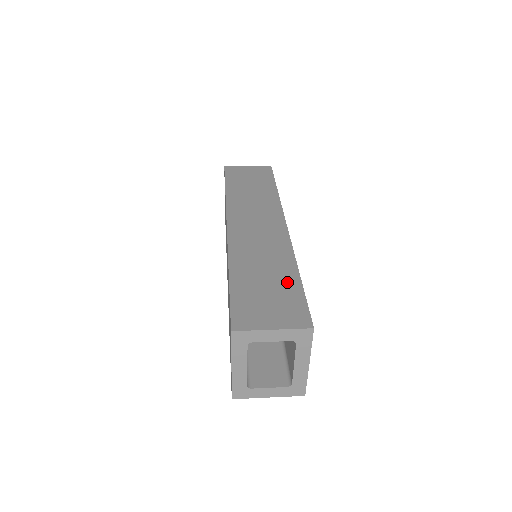
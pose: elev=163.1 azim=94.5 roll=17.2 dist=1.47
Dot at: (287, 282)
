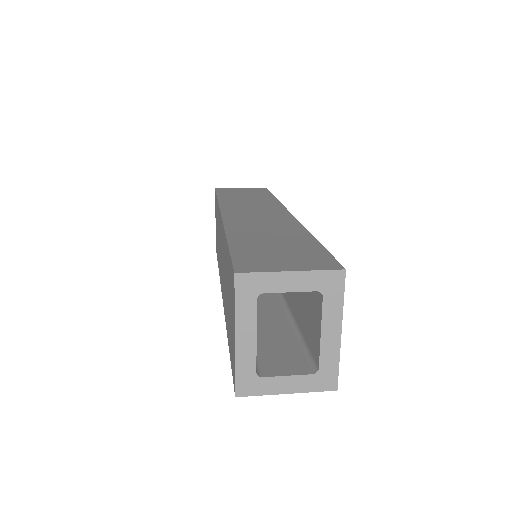
Dot at: (301, 242)
